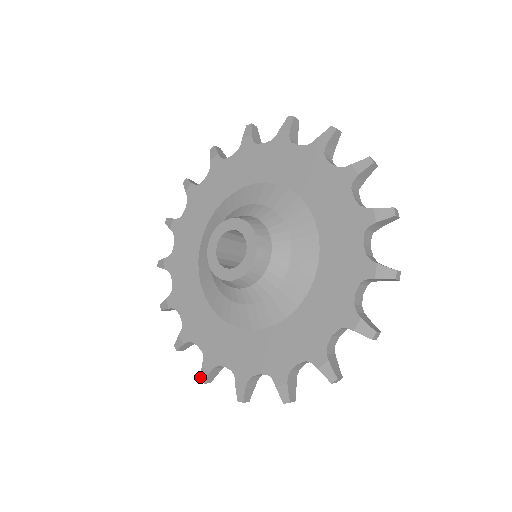
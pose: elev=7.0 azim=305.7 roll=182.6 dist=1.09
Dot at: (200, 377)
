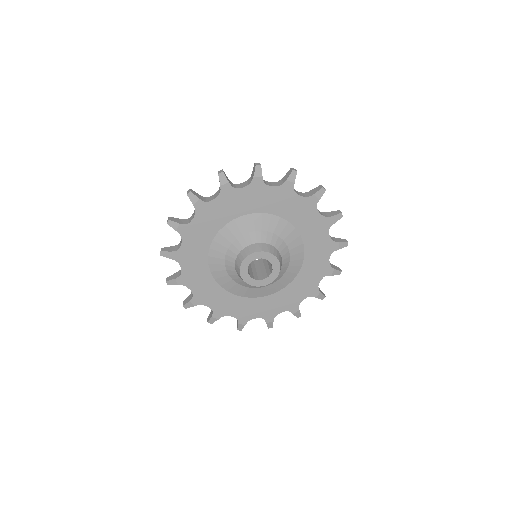
Dot at: (208, 322)
